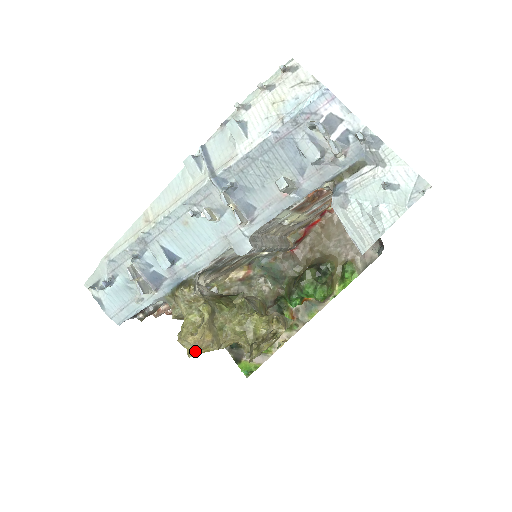
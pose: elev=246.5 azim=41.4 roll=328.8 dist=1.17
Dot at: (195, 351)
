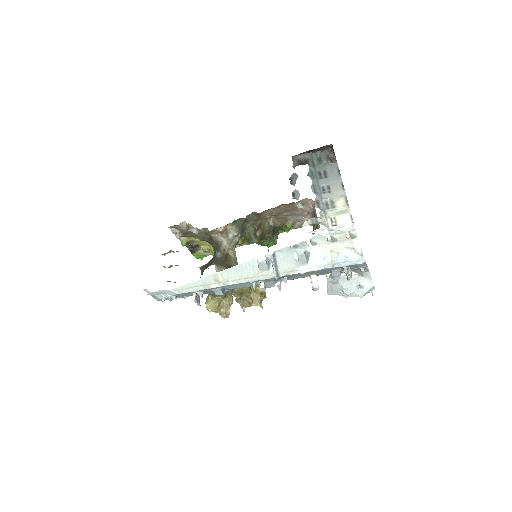
Dot at: occluded
